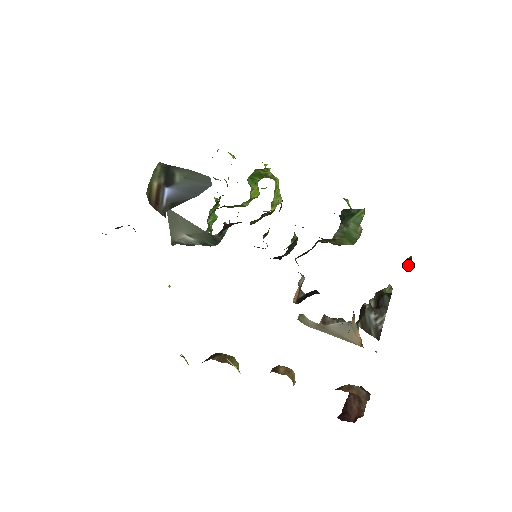
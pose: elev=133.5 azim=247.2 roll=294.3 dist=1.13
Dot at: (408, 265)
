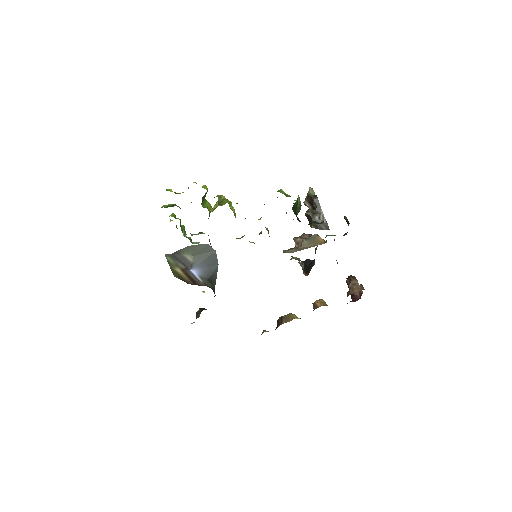
Dot at: (348, 223)
